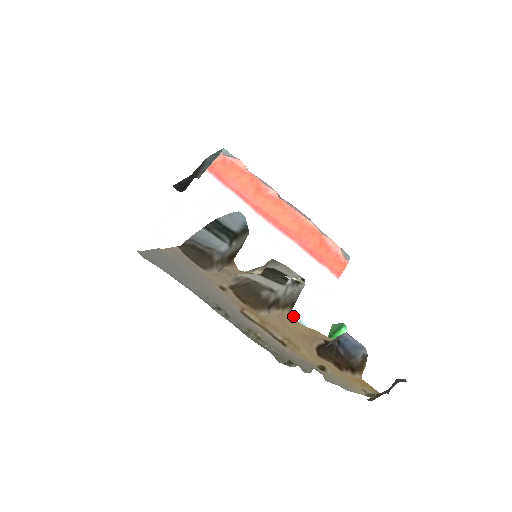
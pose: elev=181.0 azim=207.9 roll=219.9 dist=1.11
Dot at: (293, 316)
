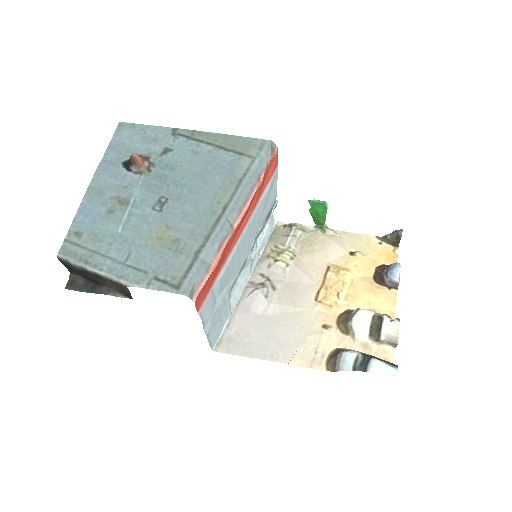
Dot at: occluded
